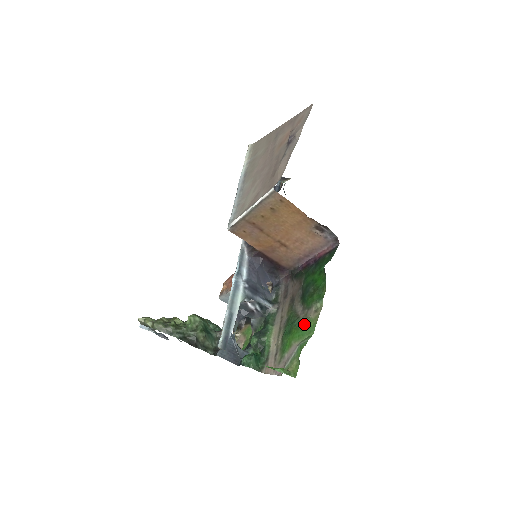
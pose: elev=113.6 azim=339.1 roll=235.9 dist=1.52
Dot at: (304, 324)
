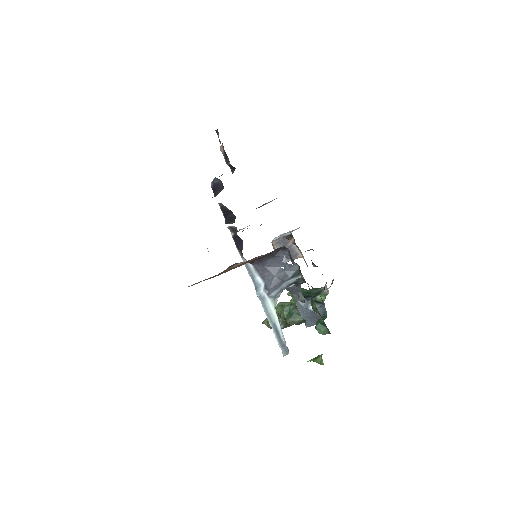
Dot at: occluded
